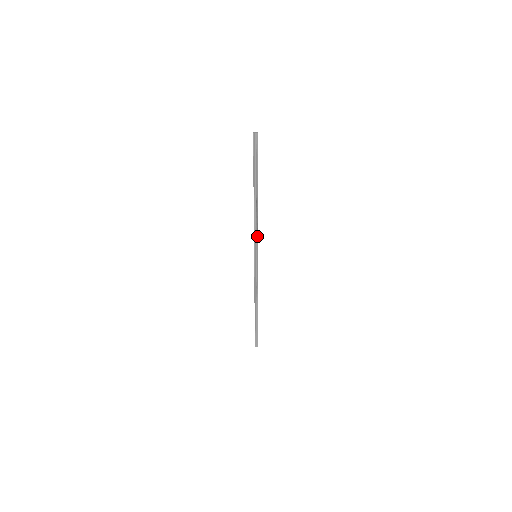
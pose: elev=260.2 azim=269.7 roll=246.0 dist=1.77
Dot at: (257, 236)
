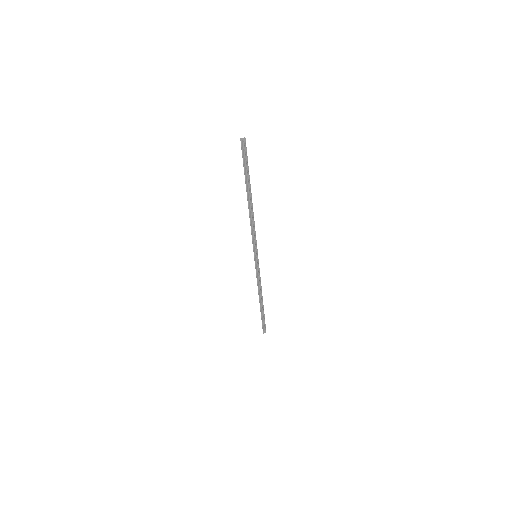
Dot at: (255, 238)
